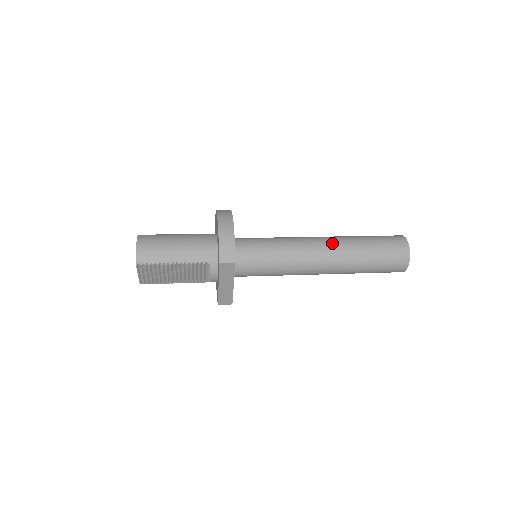
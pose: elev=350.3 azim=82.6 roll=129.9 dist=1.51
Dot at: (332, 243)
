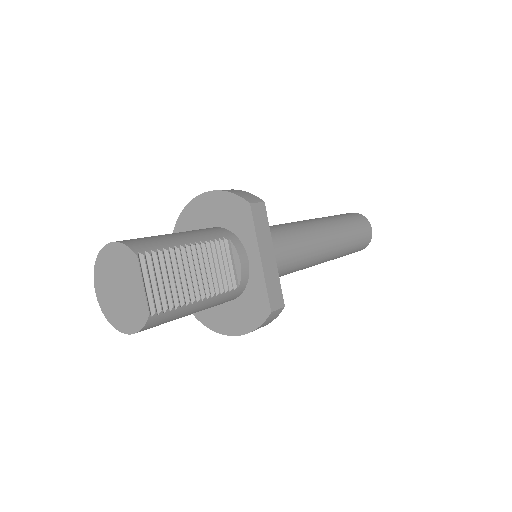
Dot at: occluded
